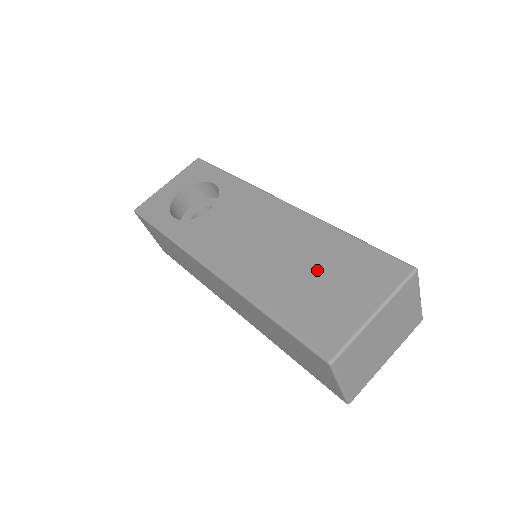
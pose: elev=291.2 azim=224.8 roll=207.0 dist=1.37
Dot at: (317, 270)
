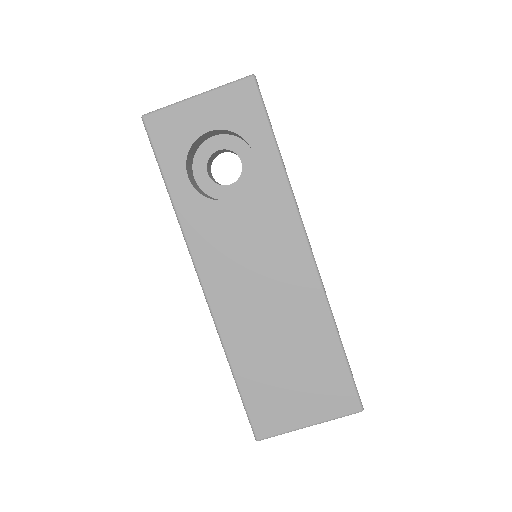
Dot at: (293, 360)
